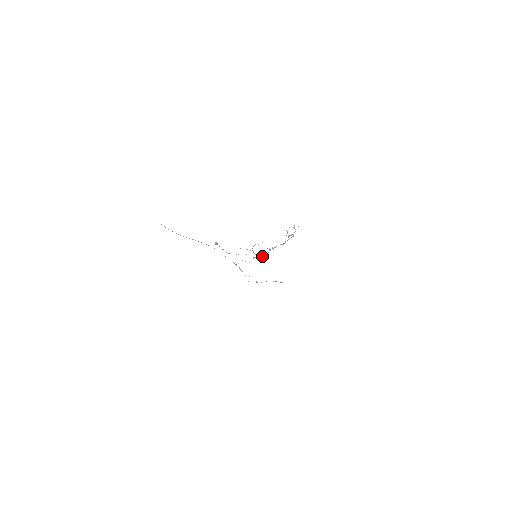
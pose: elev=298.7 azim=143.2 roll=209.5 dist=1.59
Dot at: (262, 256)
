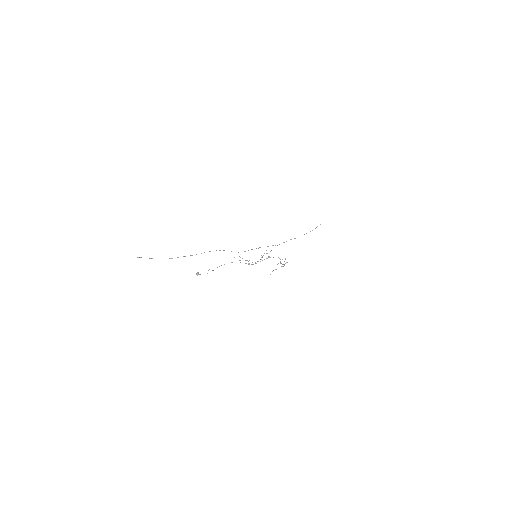
Dot at: occluded
